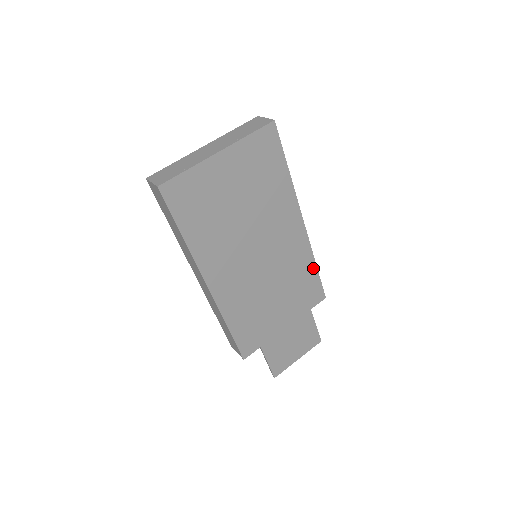
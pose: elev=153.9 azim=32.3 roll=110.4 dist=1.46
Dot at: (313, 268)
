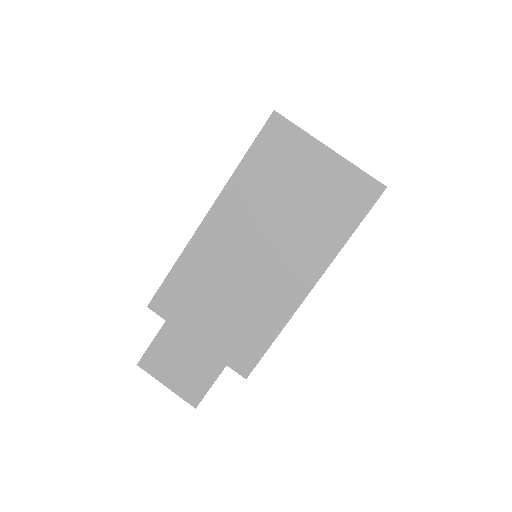
Dot at: (271, 336)
